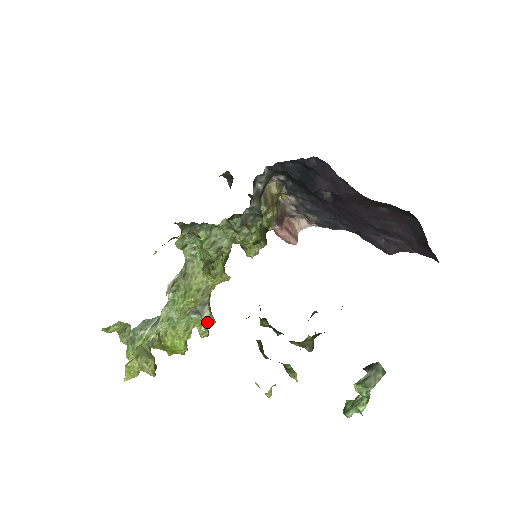
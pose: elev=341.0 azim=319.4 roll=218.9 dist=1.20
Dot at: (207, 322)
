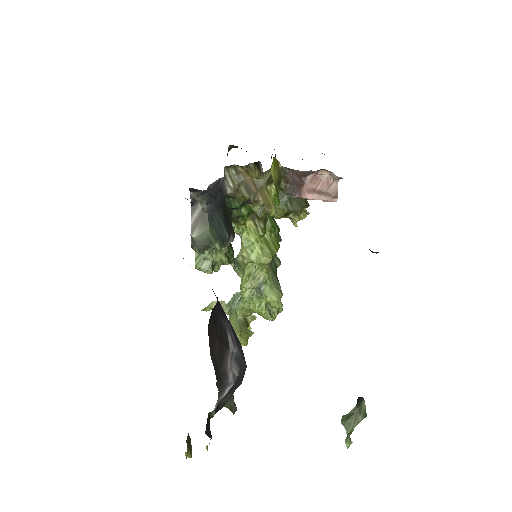
Dot at: (268, 302)
